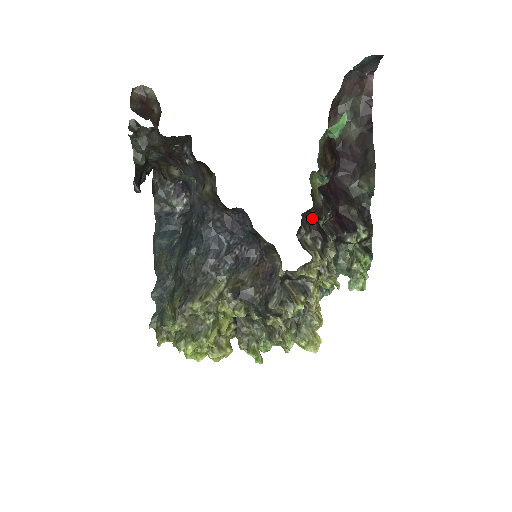
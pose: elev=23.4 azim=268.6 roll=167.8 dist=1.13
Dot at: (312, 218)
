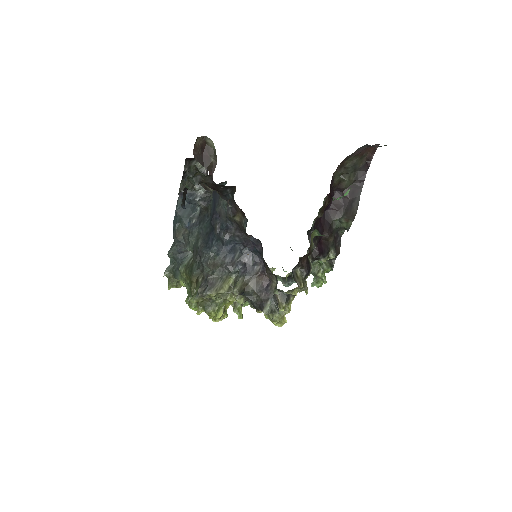
Dot at: (305, 256)
